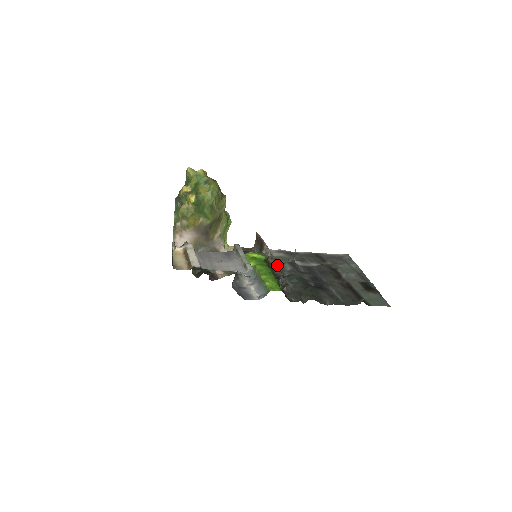
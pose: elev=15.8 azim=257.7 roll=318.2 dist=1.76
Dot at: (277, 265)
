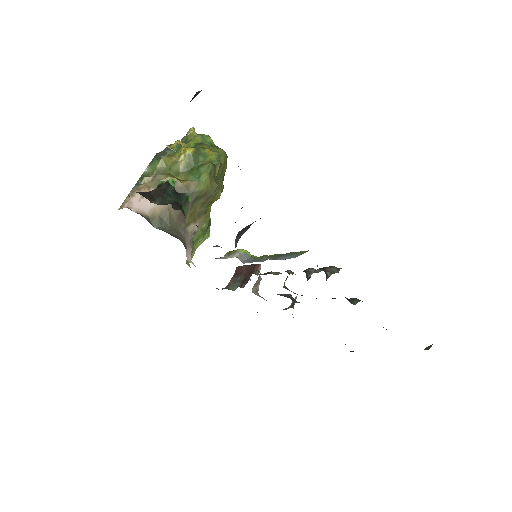
Dot at: occluded
